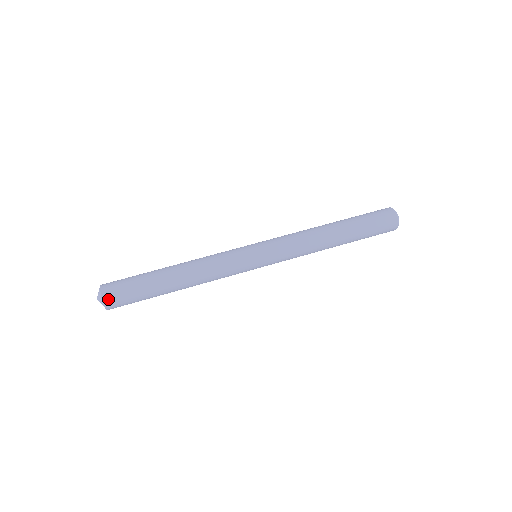
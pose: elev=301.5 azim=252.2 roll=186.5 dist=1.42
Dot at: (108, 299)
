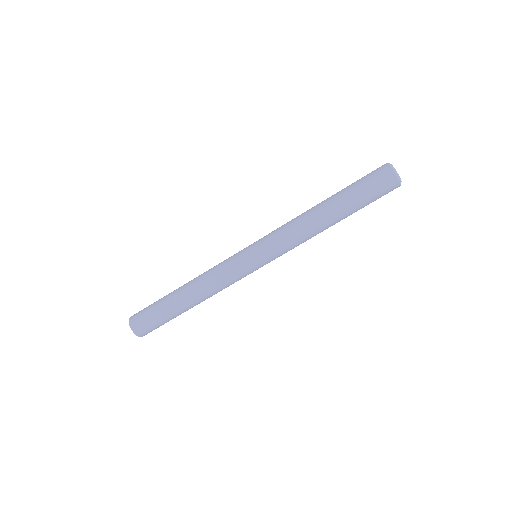
Dot at: (146, 334)
